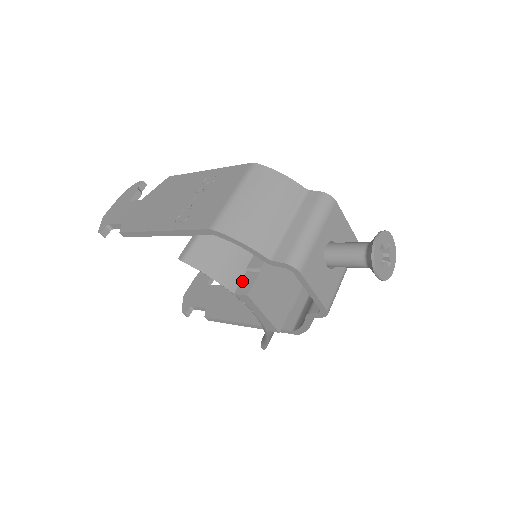
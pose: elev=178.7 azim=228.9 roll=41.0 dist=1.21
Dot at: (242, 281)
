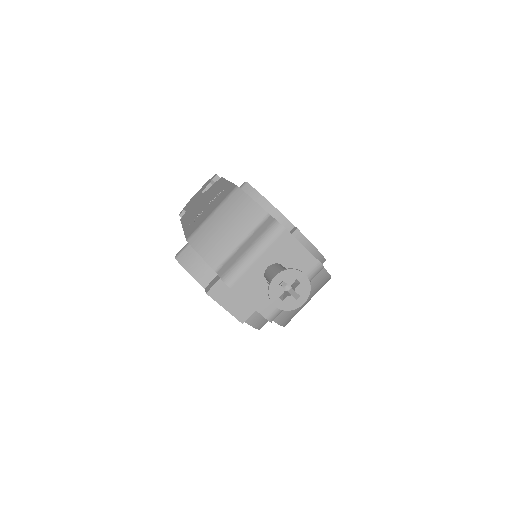
Dot at: (213, 280)
